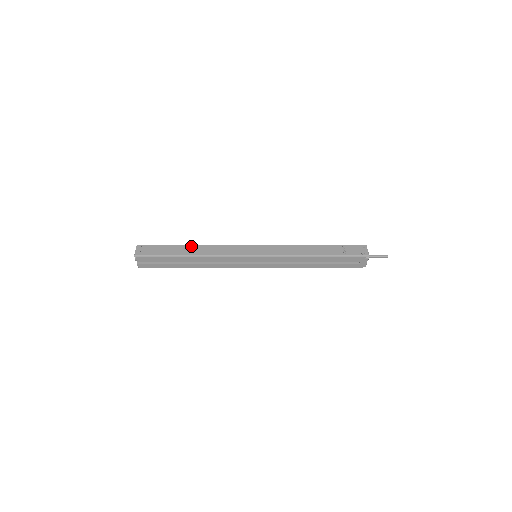
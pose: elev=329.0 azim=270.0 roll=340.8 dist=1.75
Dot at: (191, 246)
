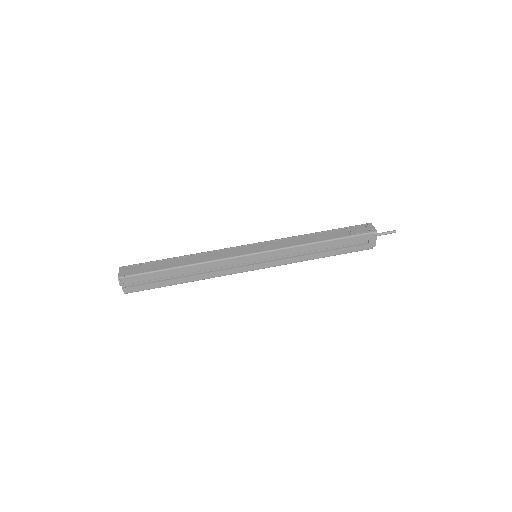
Dot at: (182, 257)
